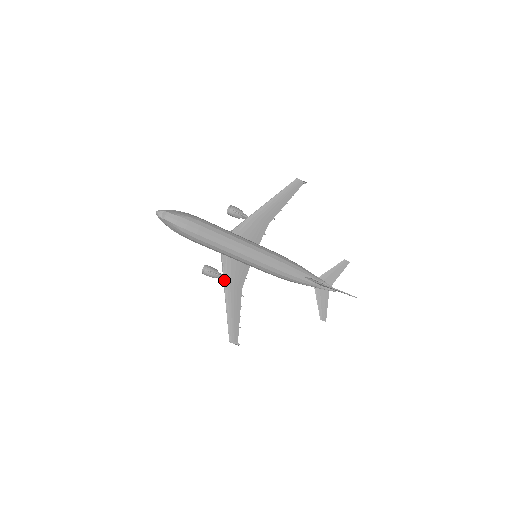
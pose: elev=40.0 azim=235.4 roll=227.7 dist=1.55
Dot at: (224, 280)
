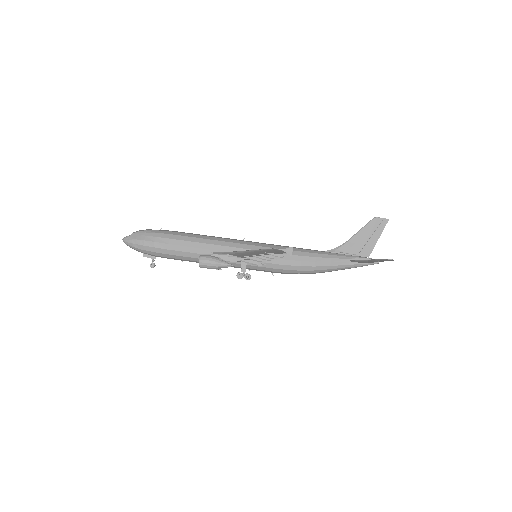
Dot at: (229, 252)
